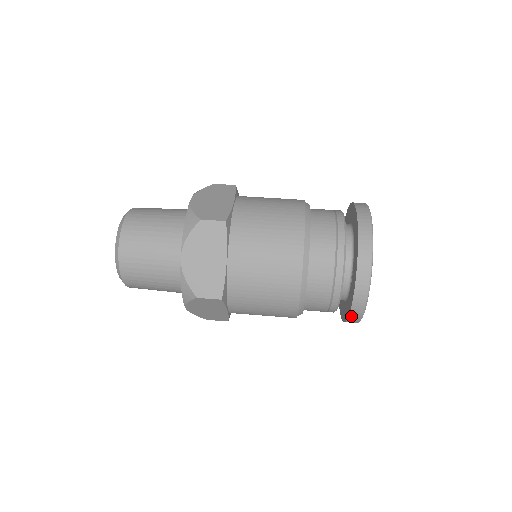
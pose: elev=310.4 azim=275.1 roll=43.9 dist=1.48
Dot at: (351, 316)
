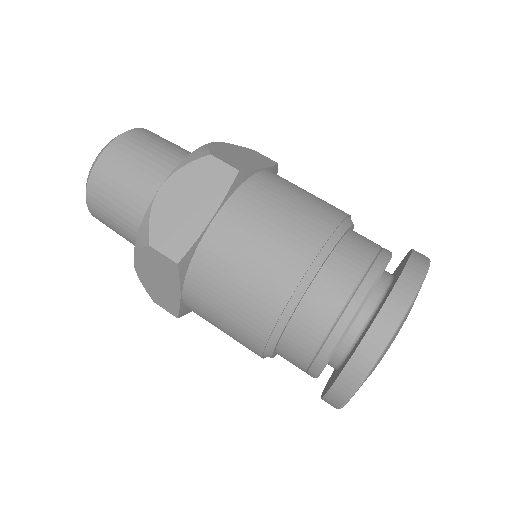
Dot at: (335, 387)
